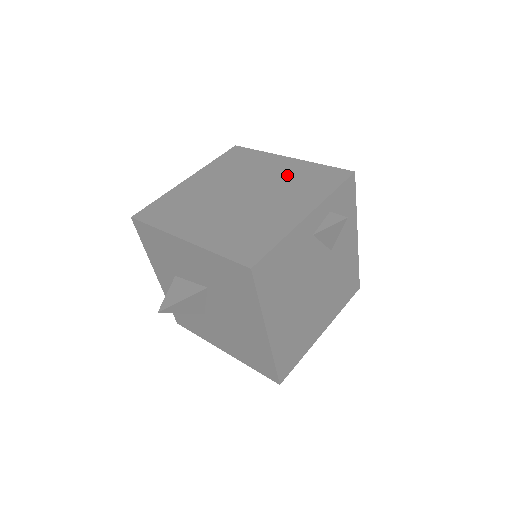
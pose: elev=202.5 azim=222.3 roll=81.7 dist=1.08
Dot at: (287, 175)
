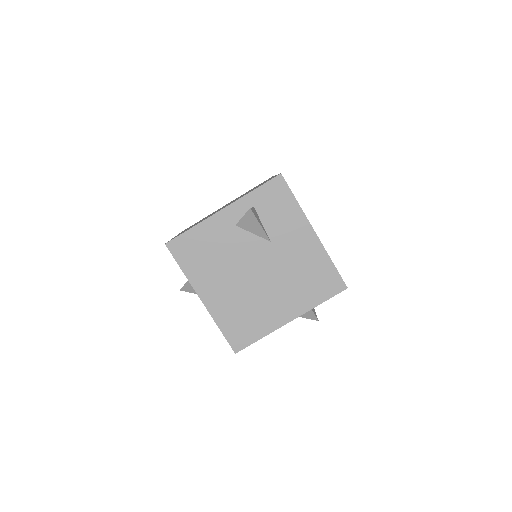
Dot at: occluded
